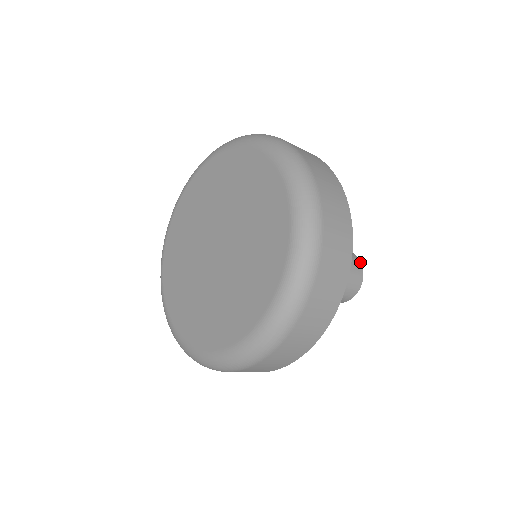
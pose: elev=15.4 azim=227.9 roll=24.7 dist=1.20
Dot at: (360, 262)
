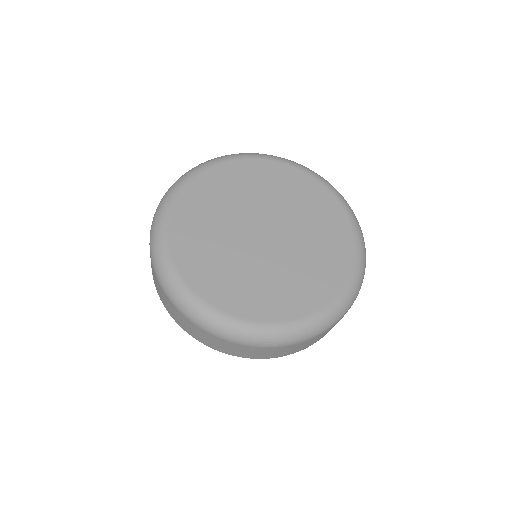
Dot at: occluded
